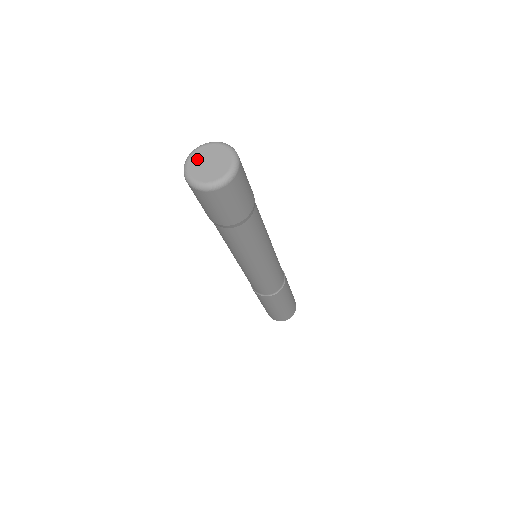
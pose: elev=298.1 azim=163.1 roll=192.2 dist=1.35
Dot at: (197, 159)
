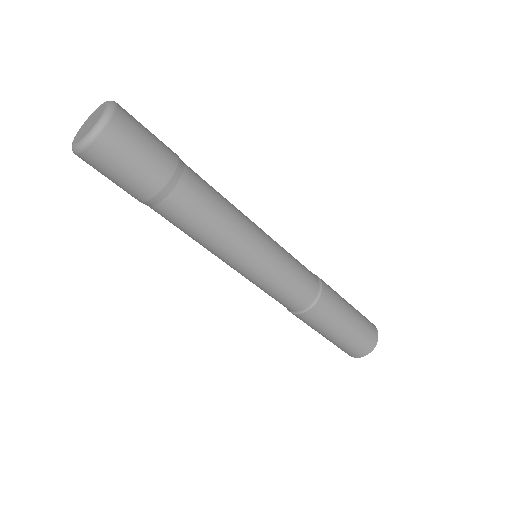
Dot at: (83, 127)
